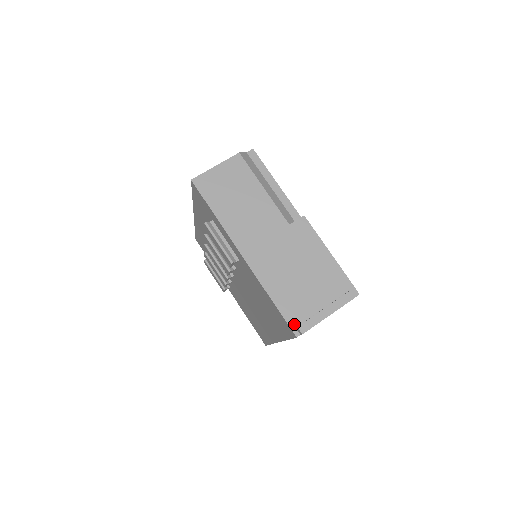
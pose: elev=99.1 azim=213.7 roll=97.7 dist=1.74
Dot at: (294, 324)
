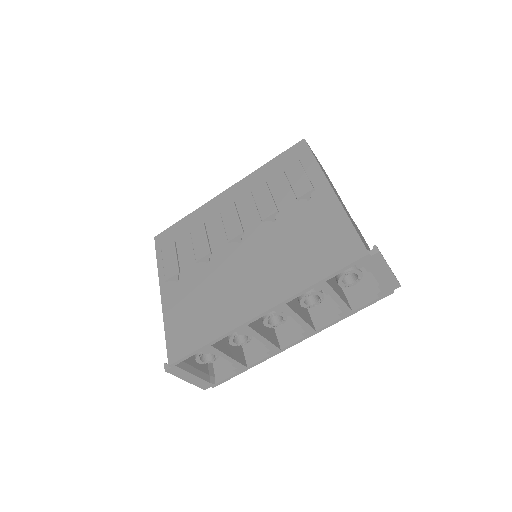
Dot at: occluded
